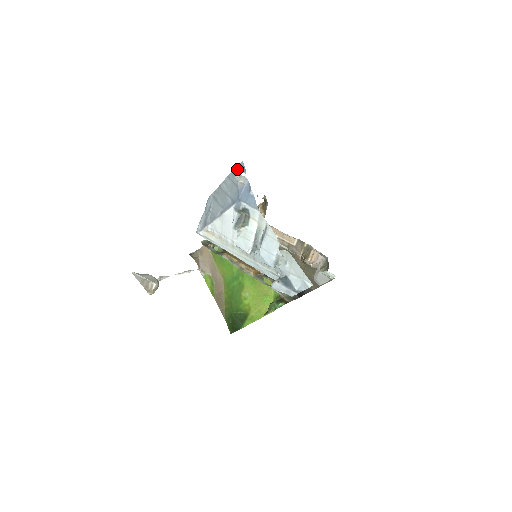
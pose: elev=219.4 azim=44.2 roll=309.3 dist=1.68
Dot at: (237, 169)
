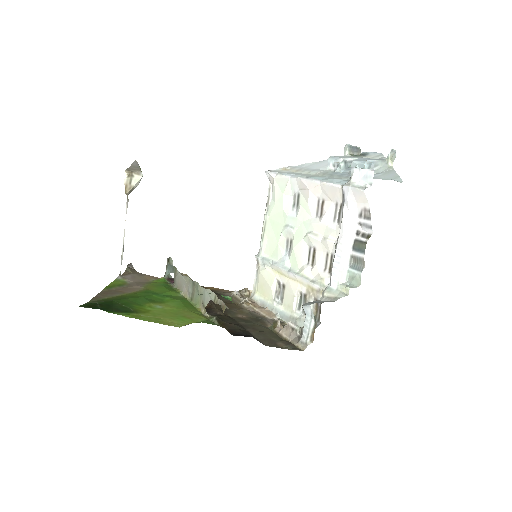
Dot at: occluded
